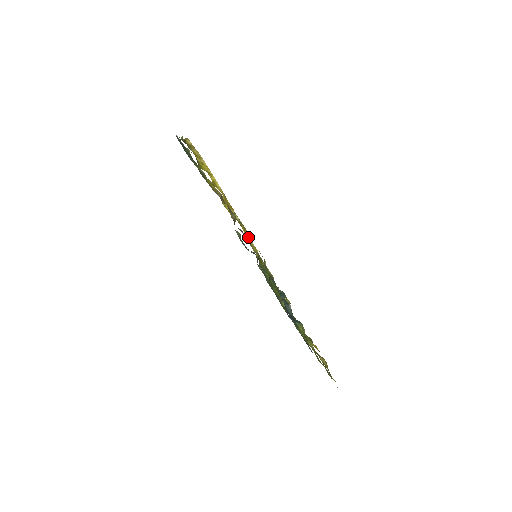
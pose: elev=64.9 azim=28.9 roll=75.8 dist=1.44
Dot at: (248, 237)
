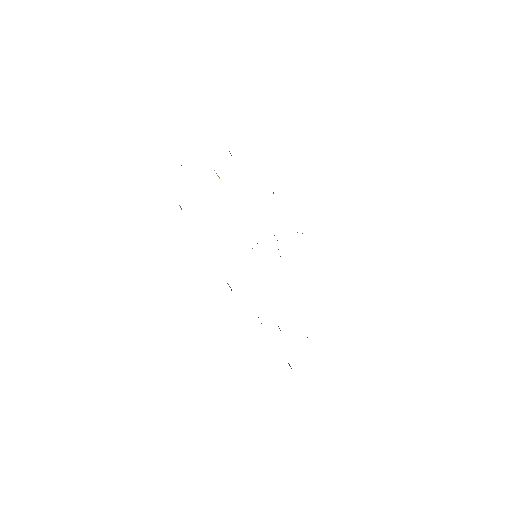
Dot at: occluded
